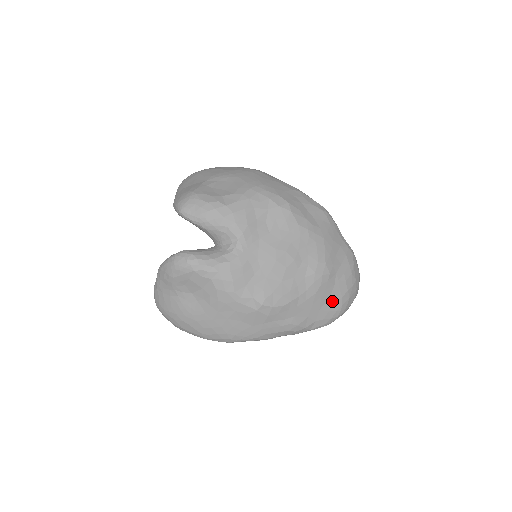
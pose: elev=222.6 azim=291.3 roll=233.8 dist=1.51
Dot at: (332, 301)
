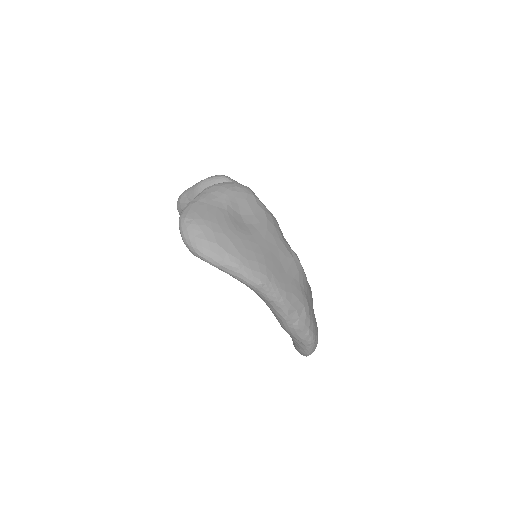
Dot at: (315, 320)
